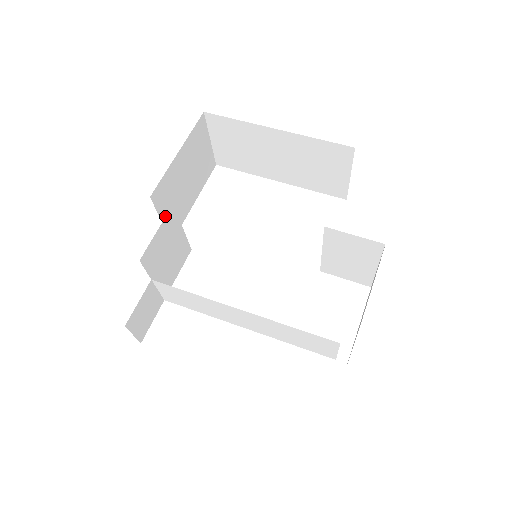
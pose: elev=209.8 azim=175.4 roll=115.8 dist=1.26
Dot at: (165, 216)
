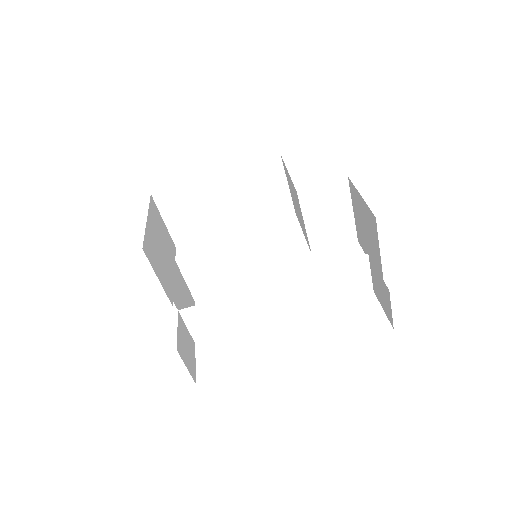
Dot at: (159, 276)
